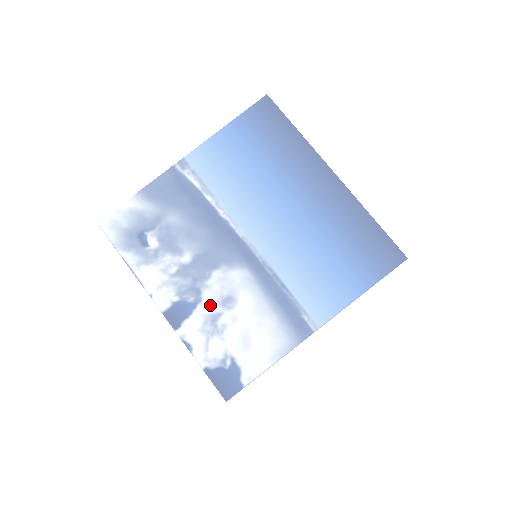
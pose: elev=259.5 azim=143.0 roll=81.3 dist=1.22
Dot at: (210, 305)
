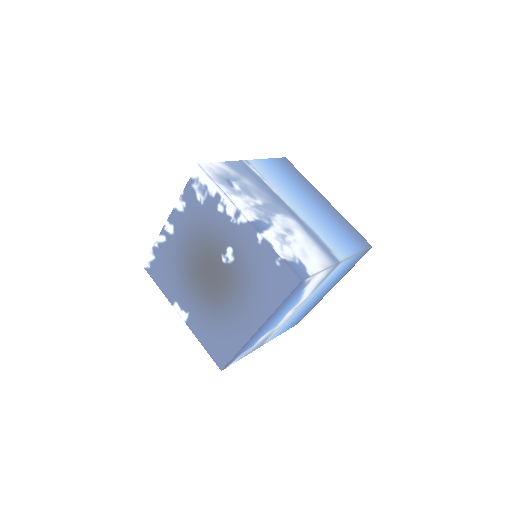
Dot at: (279, 229)
